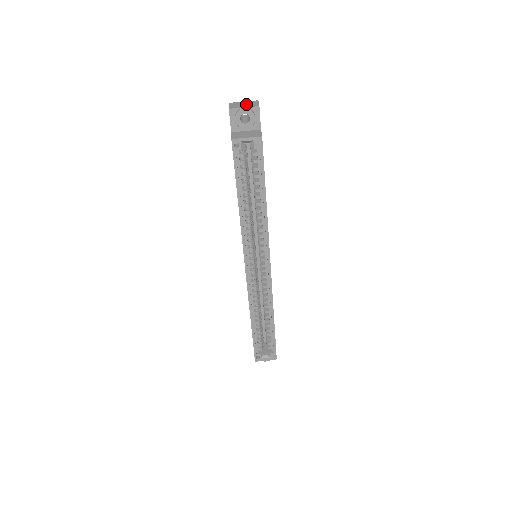
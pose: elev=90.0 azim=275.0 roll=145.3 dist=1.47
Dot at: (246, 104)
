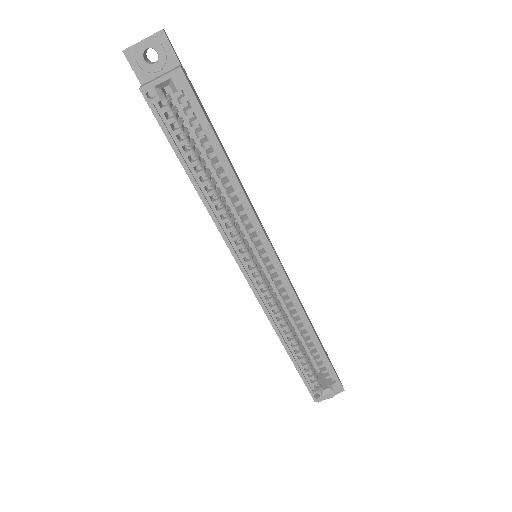
Dot at: occluded
